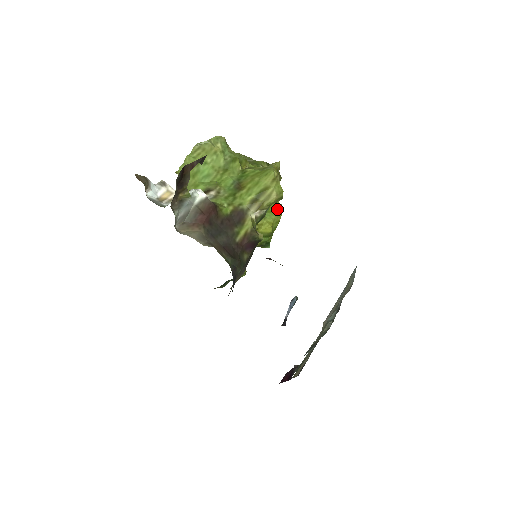
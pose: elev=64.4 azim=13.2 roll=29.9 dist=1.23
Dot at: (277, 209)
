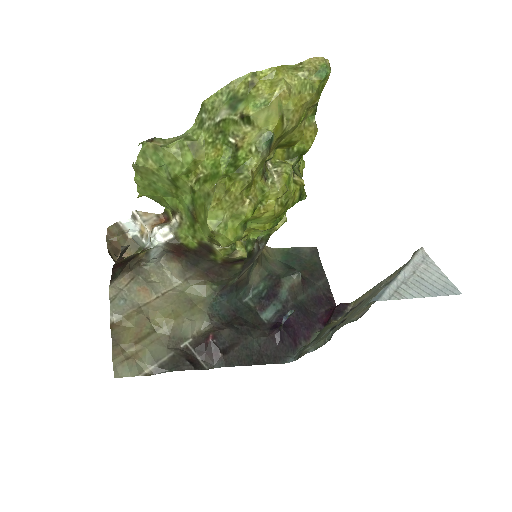
Dot at: (261, 215)
